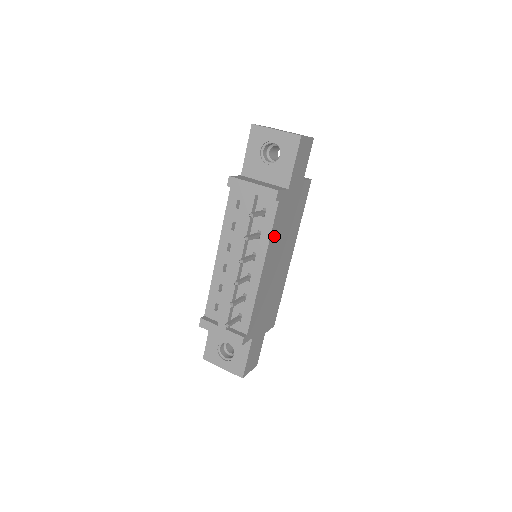
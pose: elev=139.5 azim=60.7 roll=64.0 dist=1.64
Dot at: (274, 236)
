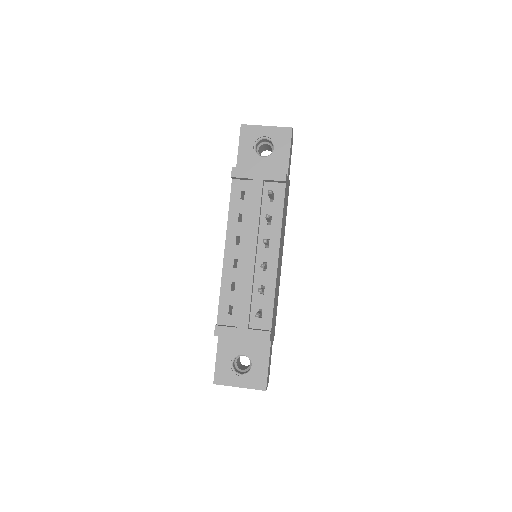
Dot at: (282, 222)
